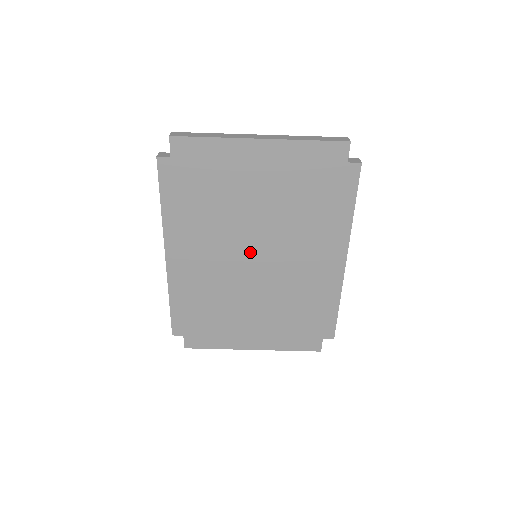
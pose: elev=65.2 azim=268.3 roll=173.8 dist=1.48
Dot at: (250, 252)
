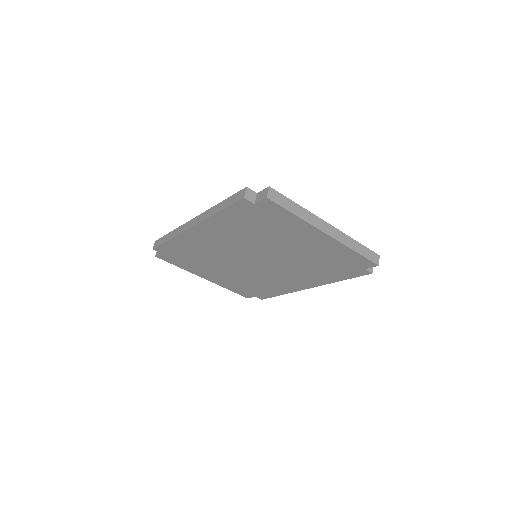
Dot at: (255, 257)
